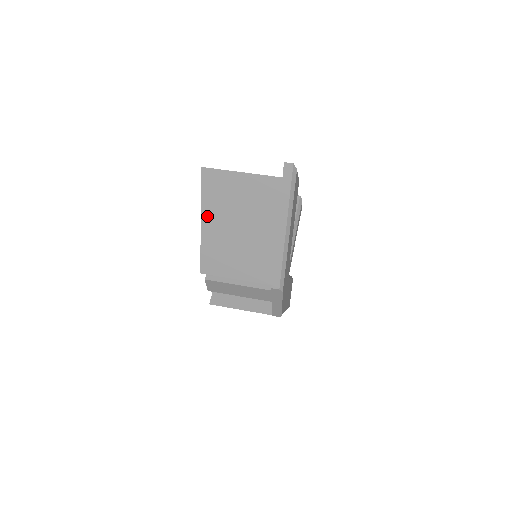
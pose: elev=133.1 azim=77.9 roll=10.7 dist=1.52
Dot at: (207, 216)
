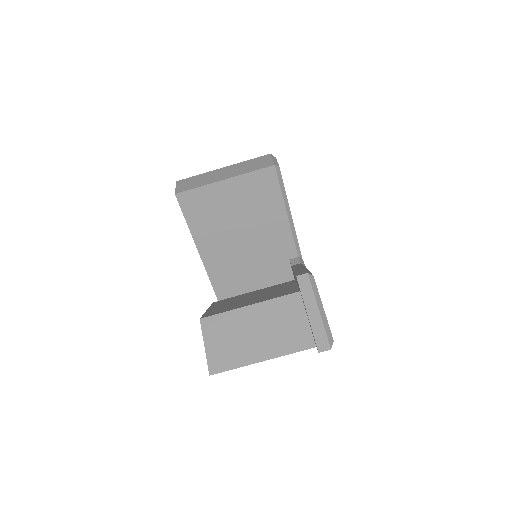
Dot at: occluded
